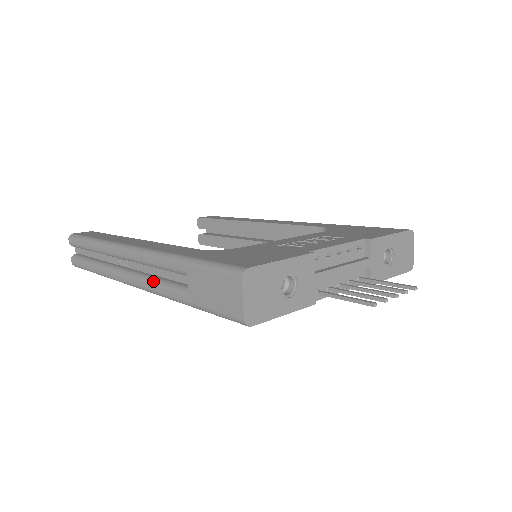
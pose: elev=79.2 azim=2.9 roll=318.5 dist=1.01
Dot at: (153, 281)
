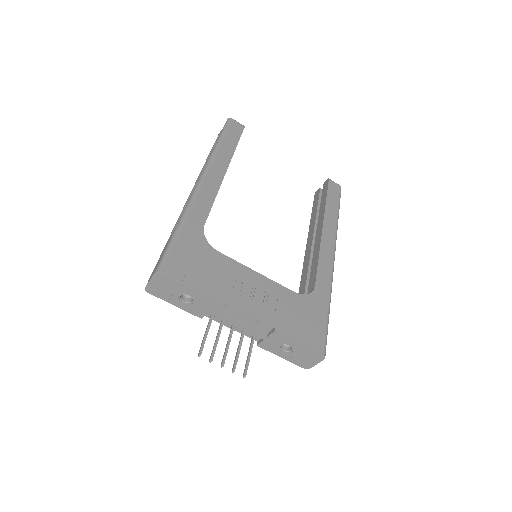
Dot at: occluded
